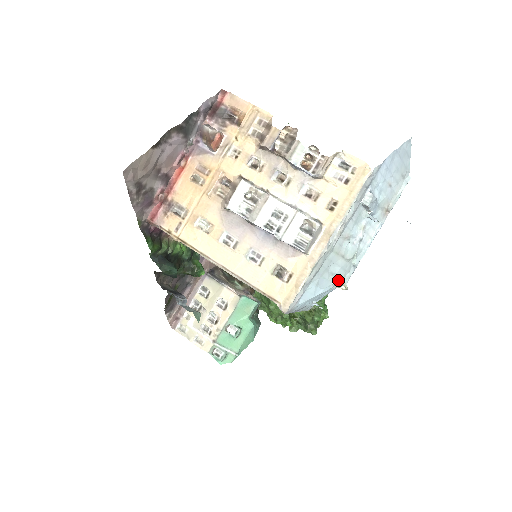
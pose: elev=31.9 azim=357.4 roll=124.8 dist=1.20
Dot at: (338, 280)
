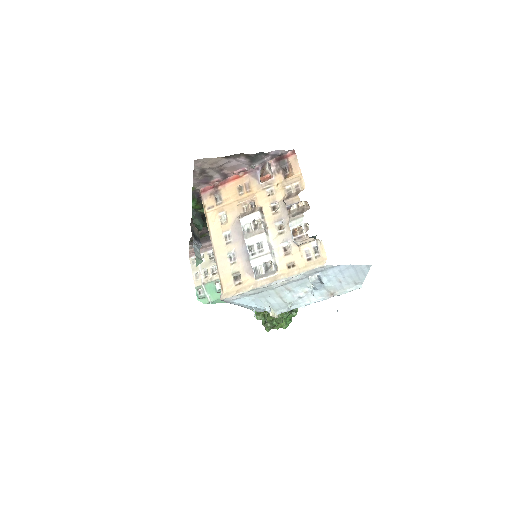
Dot at: (272, 308)
